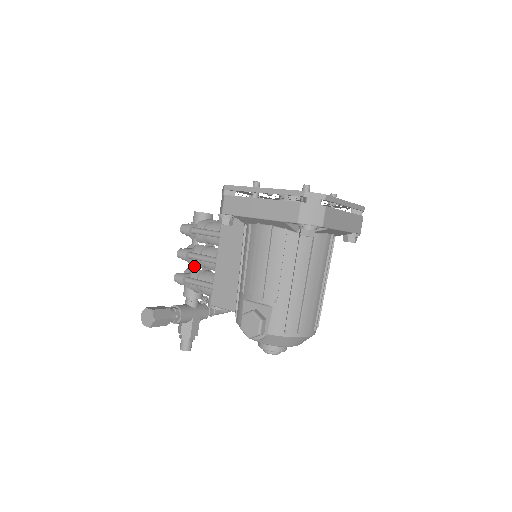
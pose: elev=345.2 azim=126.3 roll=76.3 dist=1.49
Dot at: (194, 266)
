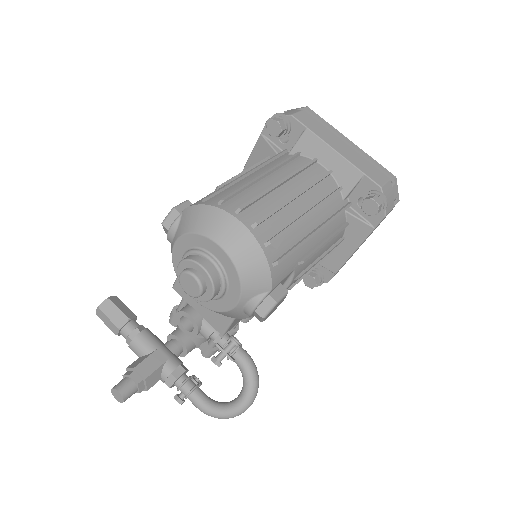
Dot at: occluded
